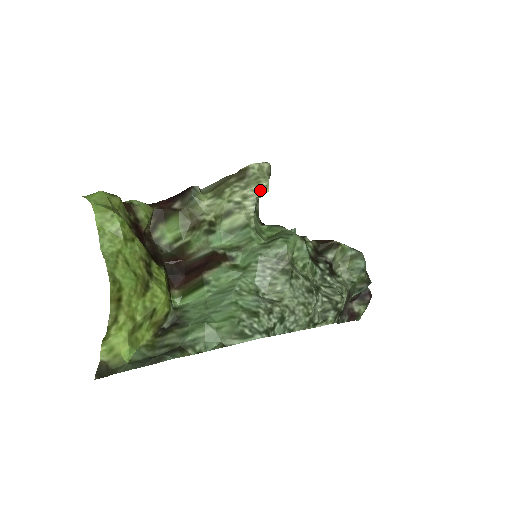
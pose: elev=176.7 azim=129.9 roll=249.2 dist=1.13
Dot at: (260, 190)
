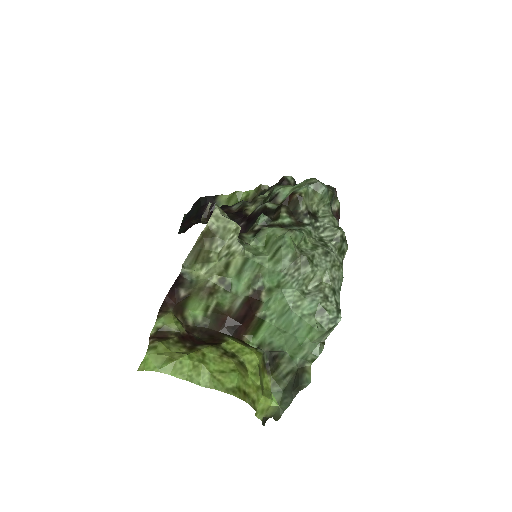
Dot at: (235, 234)
